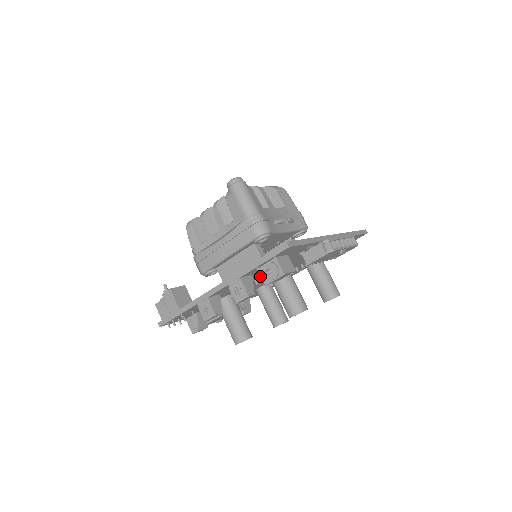
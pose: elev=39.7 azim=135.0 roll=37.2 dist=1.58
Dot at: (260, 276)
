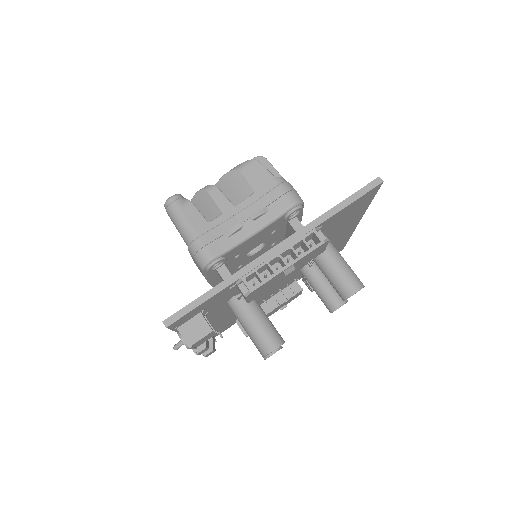
Dot at: (175, 348)
